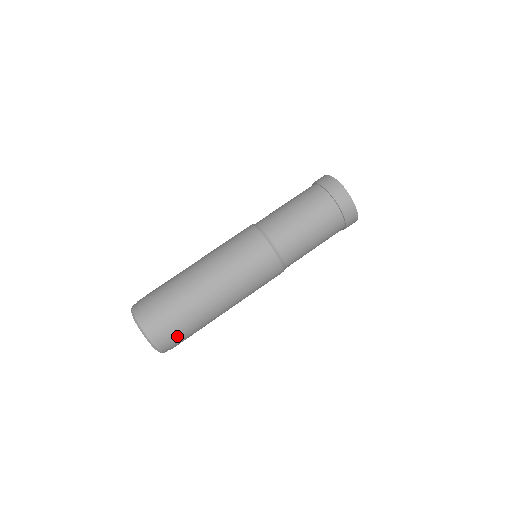
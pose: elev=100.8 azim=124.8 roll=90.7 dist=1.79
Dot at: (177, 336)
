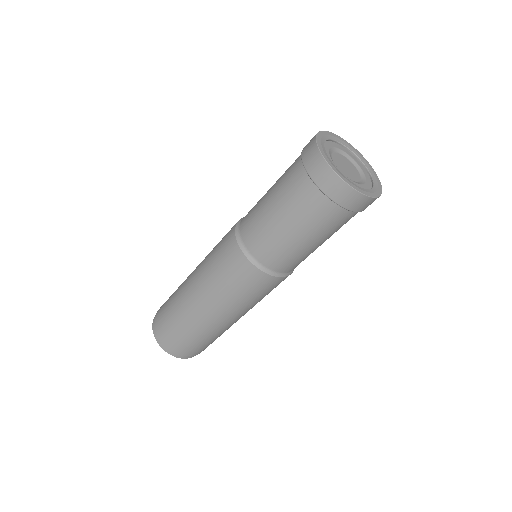
Dot at: occluded
